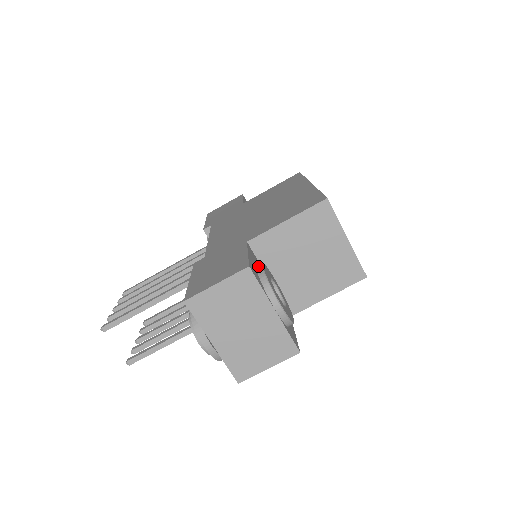
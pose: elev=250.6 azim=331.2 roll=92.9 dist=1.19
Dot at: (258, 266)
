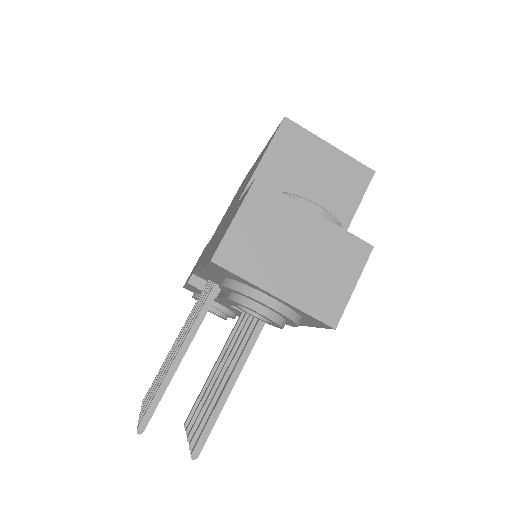
Dot at: occluded
